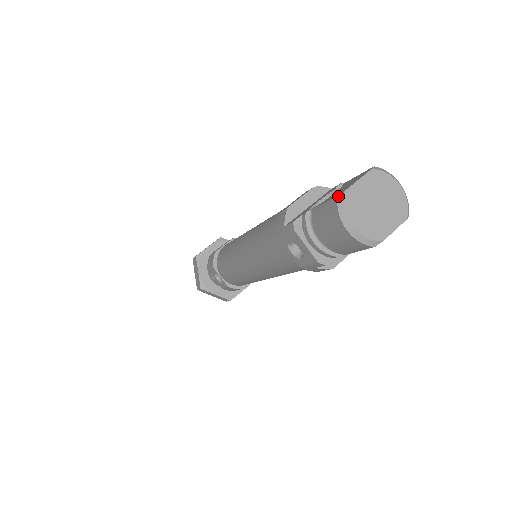
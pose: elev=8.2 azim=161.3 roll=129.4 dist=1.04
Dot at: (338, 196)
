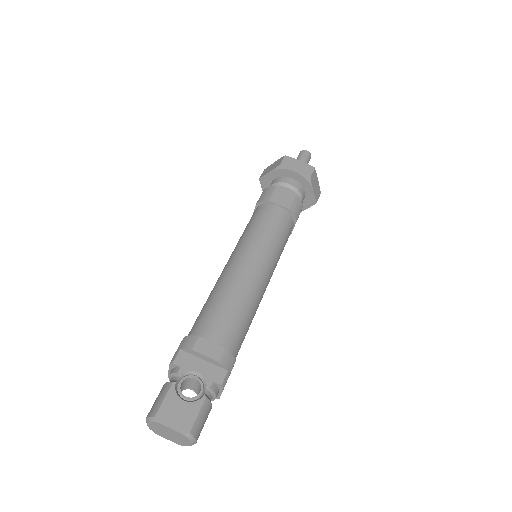
Dot at: (155, 417)
